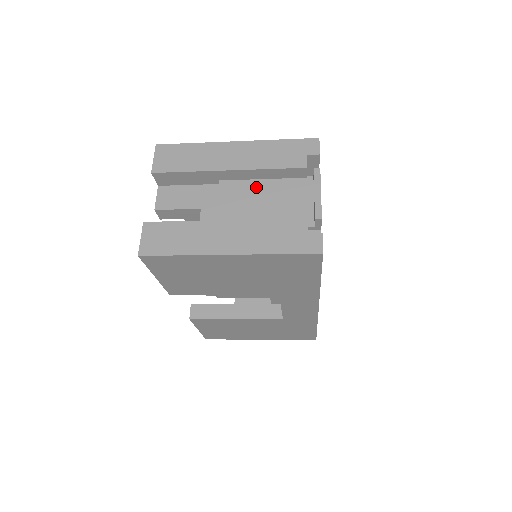
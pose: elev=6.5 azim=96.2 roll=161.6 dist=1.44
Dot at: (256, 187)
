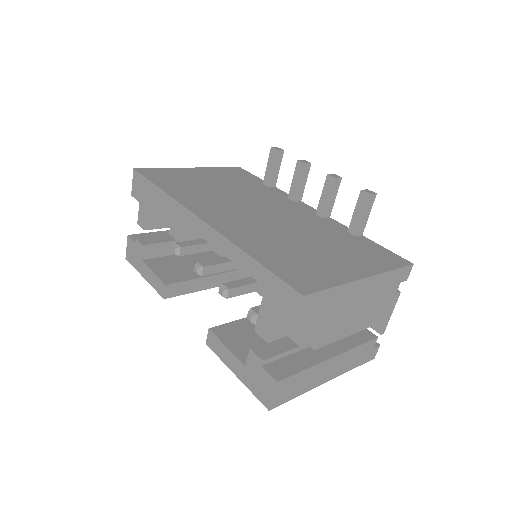
Dot at: occluded
